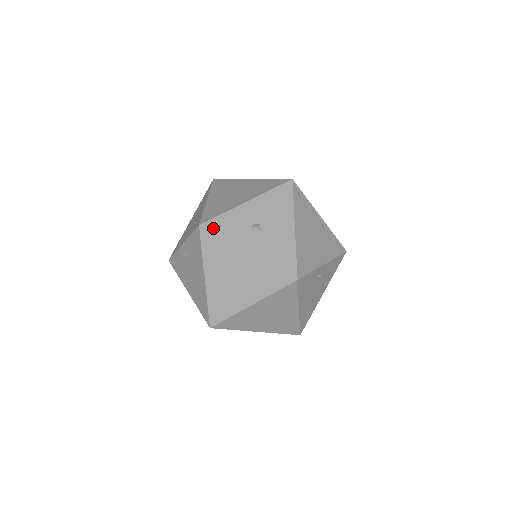
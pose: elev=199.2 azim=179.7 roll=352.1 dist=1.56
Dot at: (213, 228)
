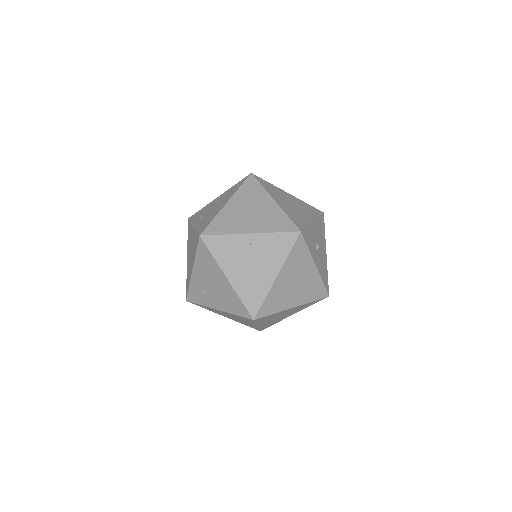
Dot at: (305, 237)
